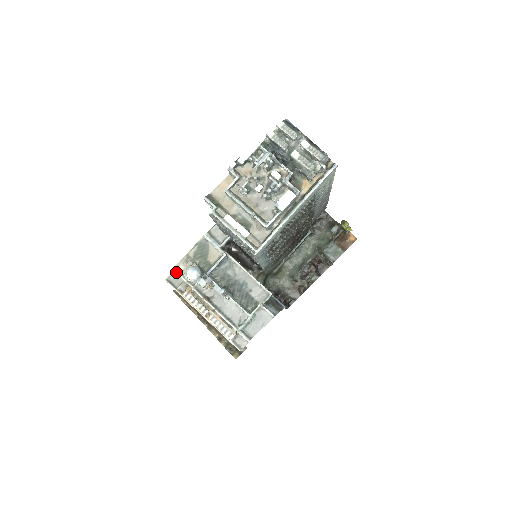
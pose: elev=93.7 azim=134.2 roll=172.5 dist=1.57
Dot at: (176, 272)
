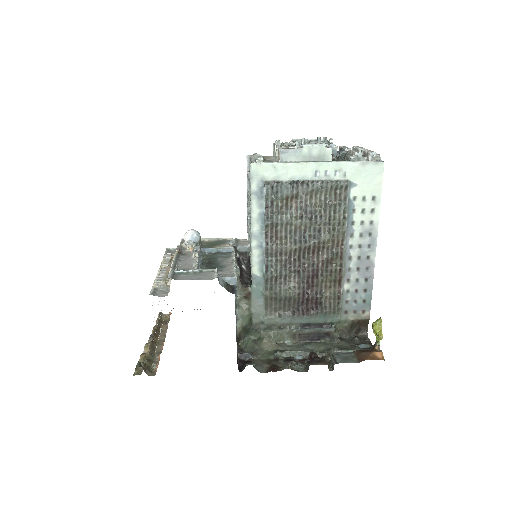
Dot at: (181, 241)
